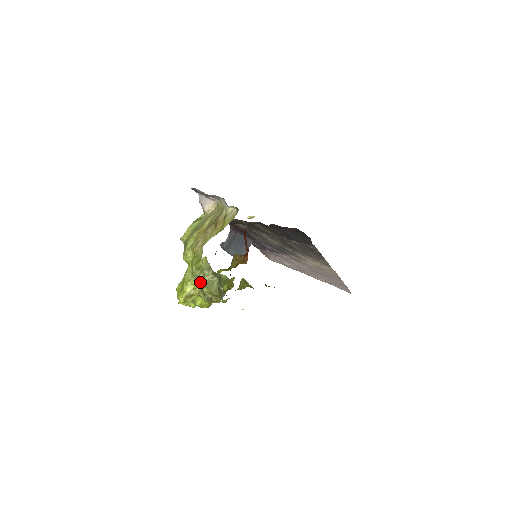
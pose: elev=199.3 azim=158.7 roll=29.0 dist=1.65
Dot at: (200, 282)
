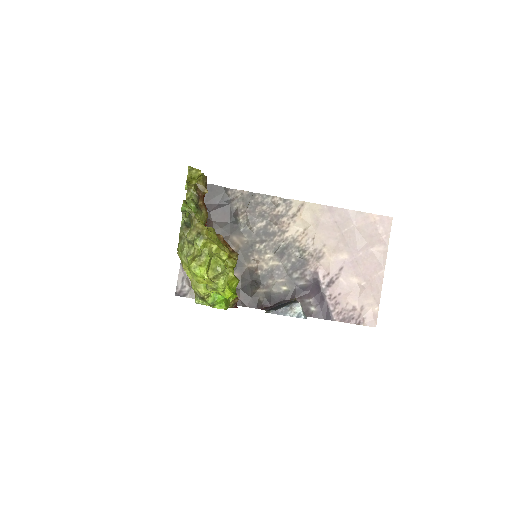
Dot at: occluded
